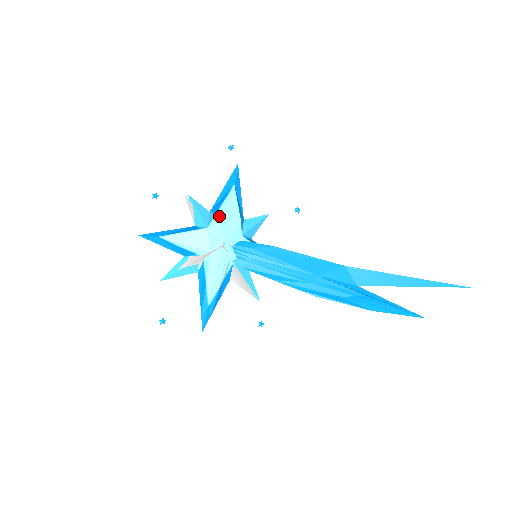
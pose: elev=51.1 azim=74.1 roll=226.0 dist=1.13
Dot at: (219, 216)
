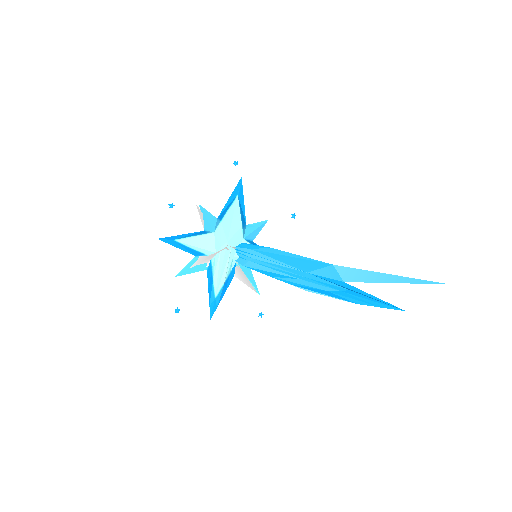
Dot at: (224, 222)
